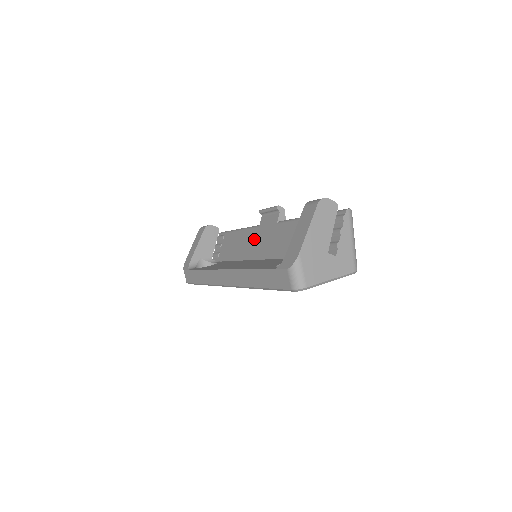
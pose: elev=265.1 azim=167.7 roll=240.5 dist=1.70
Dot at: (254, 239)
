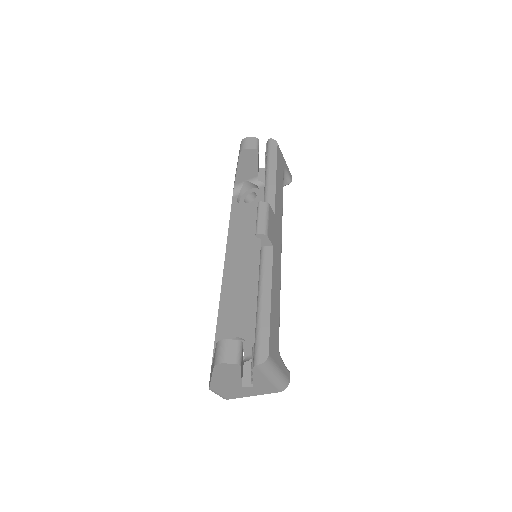
Dot at: occluded
